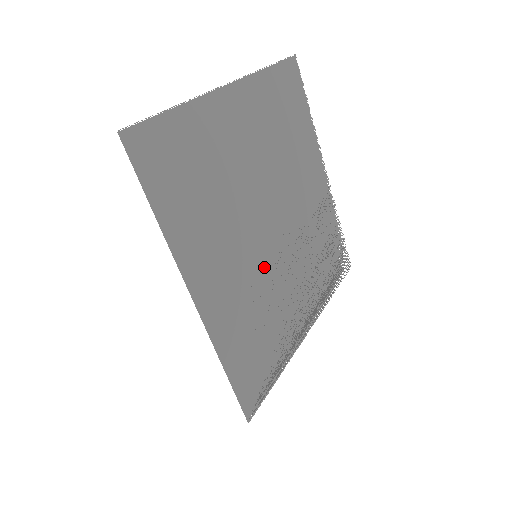
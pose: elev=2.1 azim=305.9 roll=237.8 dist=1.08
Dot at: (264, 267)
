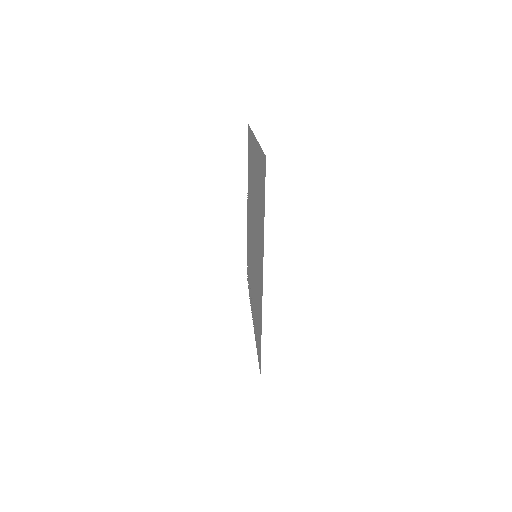
Dot at: occluded
